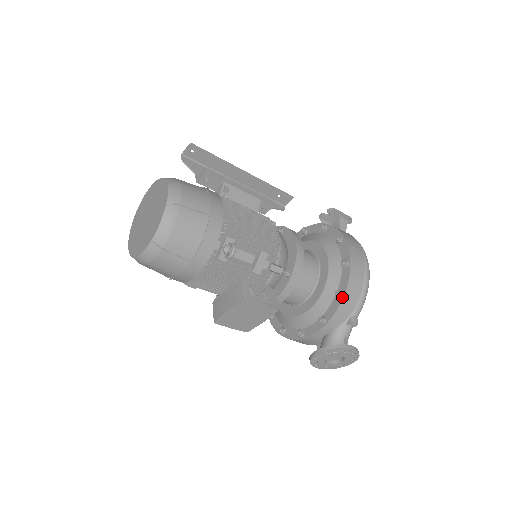
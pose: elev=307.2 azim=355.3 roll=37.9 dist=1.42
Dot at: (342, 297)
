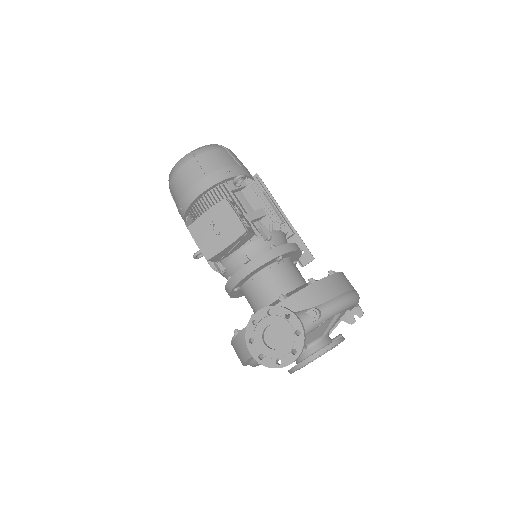
Dot at: (314, 282)
